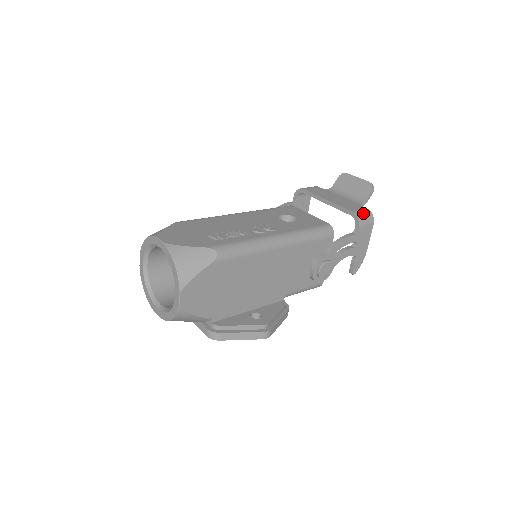
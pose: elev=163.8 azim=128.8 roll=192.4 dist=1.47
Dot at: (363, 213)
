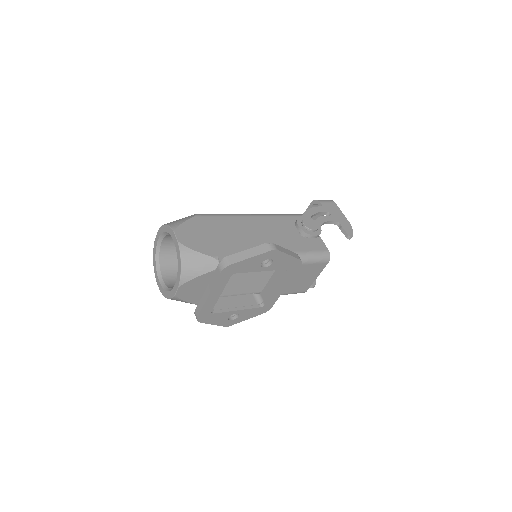
Dot at: occluded
